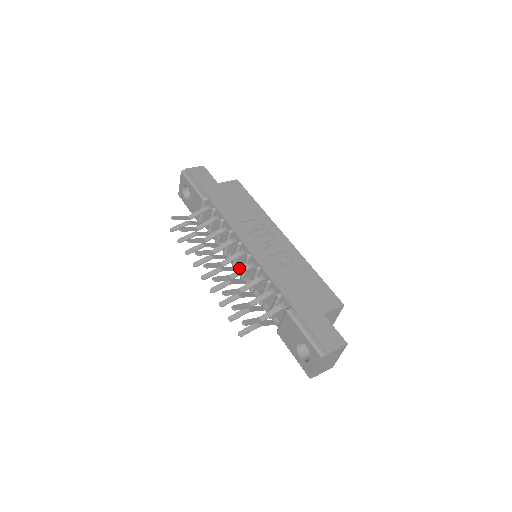
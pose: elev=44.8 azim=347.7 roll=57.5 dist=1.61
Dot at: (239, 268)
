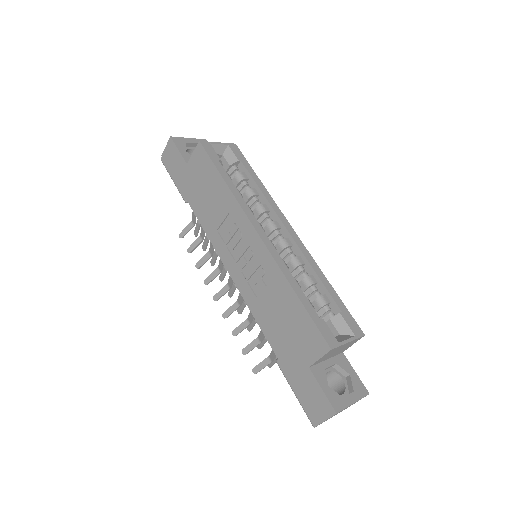
Dot at: occluded
